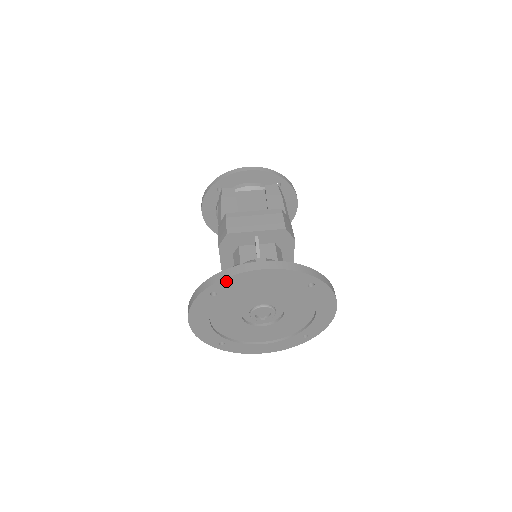
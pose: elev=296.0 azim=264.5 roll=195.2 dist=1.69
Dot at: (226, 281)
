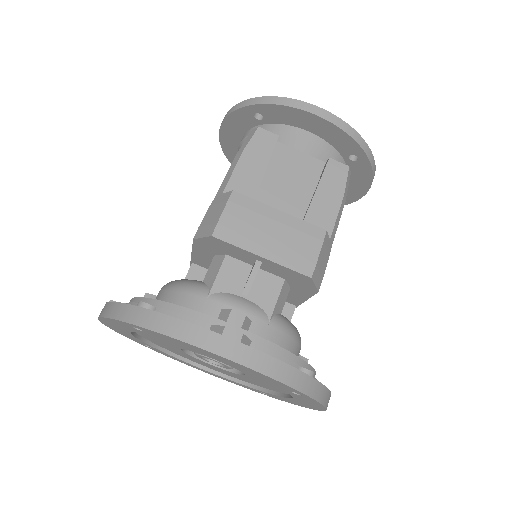
Dot at: (160, 334)
